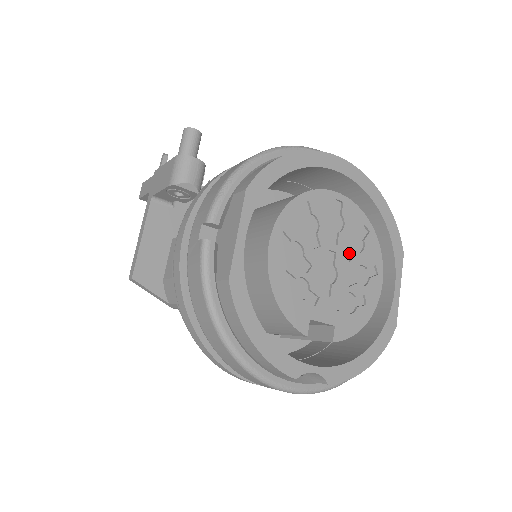
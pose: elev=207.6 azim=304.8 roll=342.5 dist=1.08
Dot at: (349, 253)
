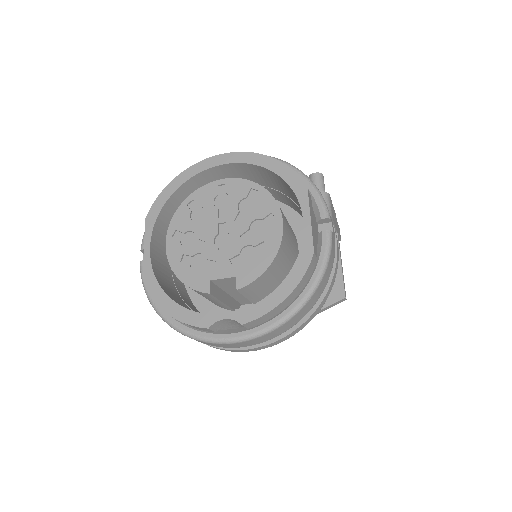
Dot at: (242, 217)
